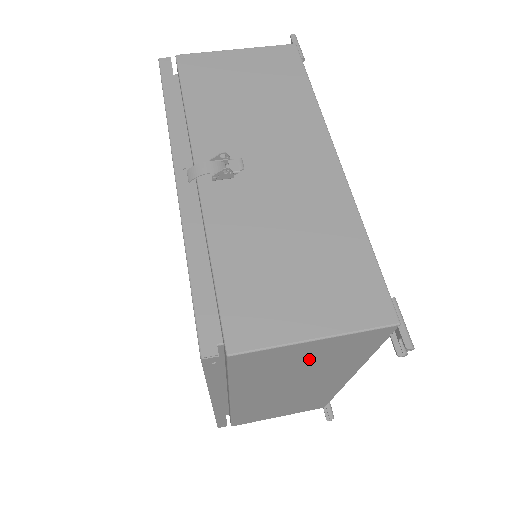
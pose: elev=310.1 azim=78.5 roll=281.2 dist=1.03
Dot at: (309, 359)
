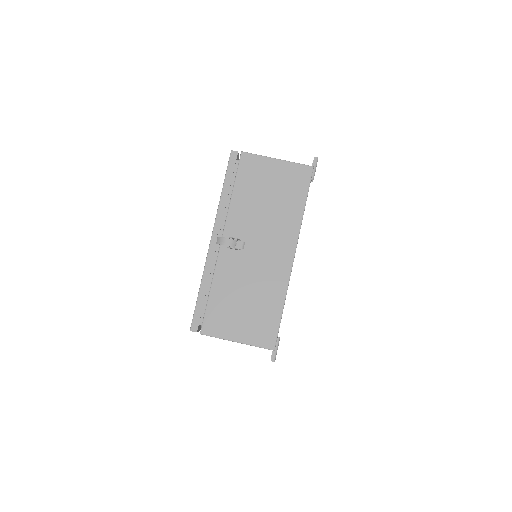
Dot at: occluded
